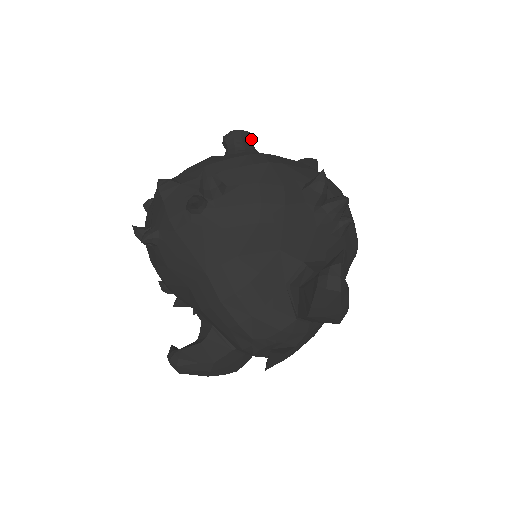
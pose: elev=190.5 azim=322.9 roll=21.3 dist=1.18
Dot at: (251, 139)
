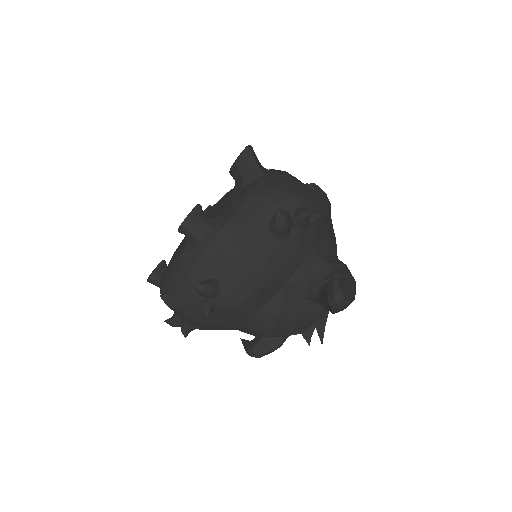
Dot at: (199, 214)
